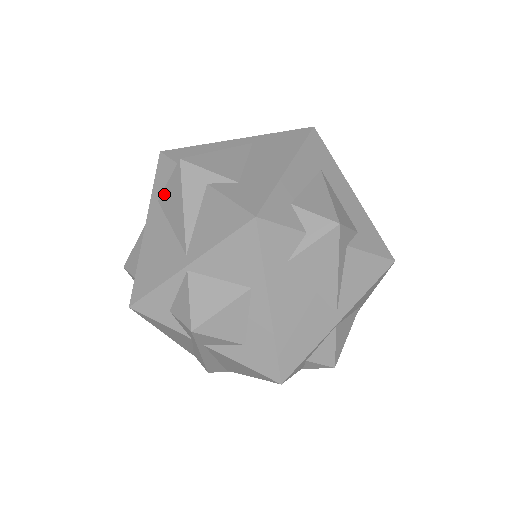
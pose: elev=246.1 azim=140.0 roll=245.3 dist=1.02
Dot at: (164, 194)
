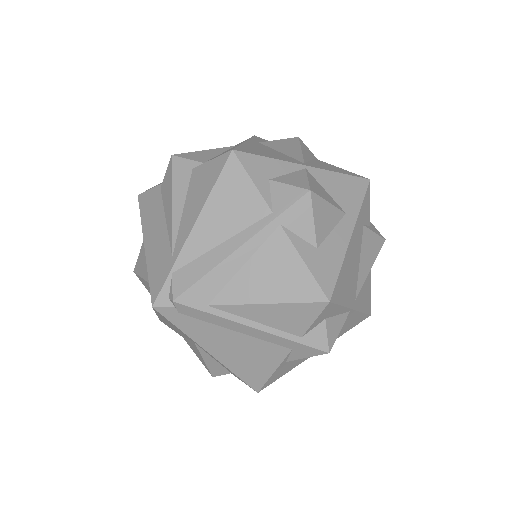
Dot at: (271, 142)
